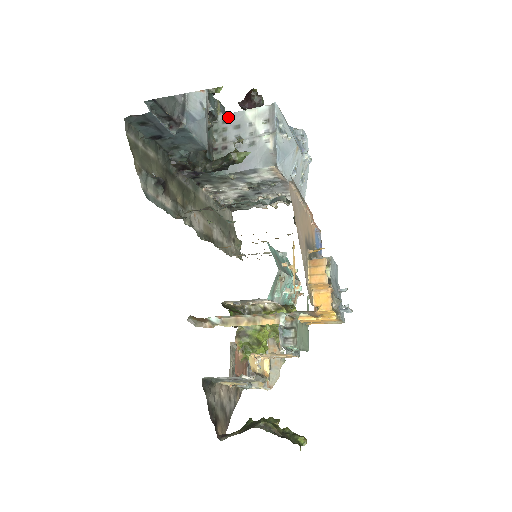
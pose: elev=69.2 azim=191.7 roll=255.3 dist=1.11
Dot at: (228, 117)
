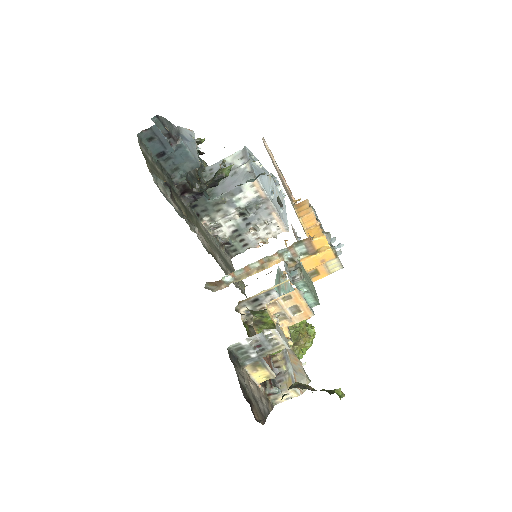
Dot at: (213, 166)
